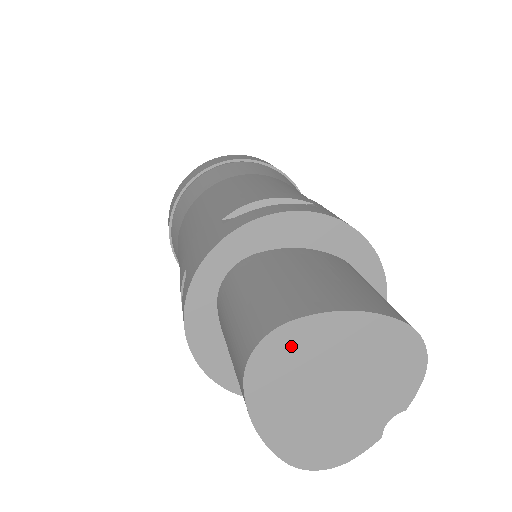
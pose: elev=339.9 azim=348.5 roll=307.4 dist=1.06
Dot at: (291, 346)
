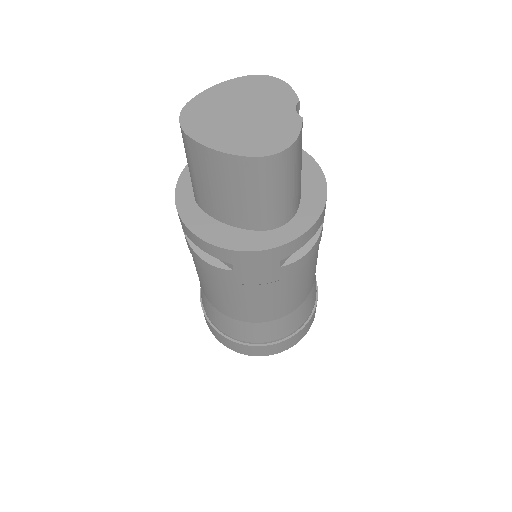
Dot at: (198, 110)
